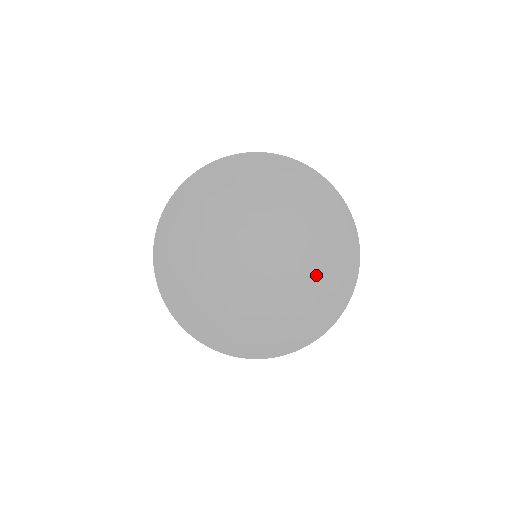
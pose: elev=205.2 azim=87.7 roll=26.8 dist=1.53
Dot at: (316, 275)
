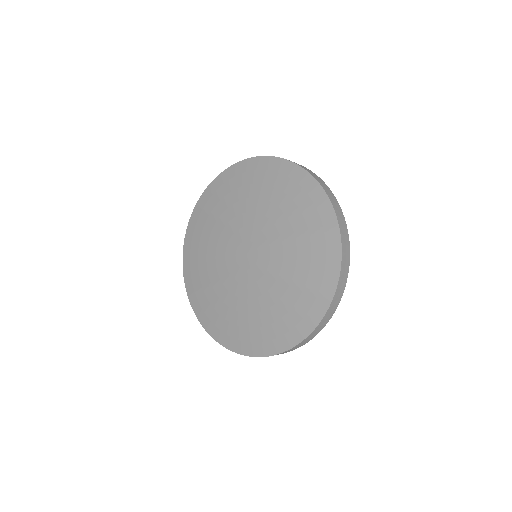
Dot at: (299, 259)
